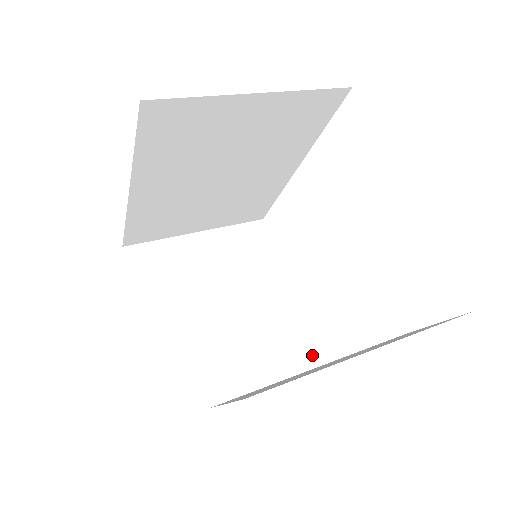
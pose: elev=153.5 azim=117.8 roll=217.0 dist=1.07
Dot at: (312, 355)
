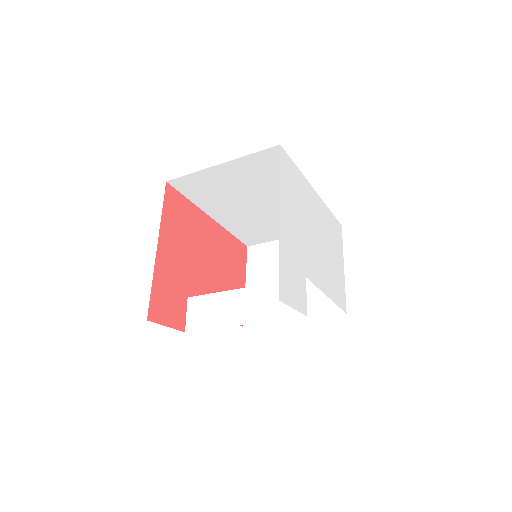
Dot at: (241, 318)
